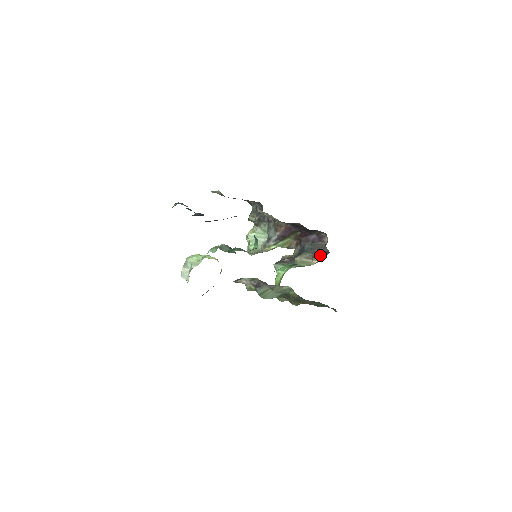
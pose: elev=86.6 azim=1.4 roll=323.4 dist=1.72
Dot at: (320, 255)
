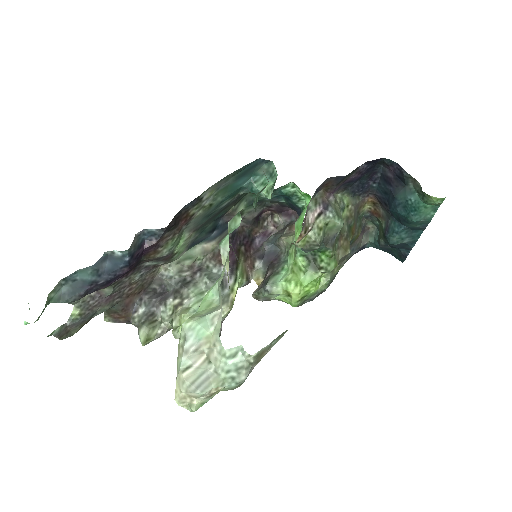
Dot at: (292, 224)
